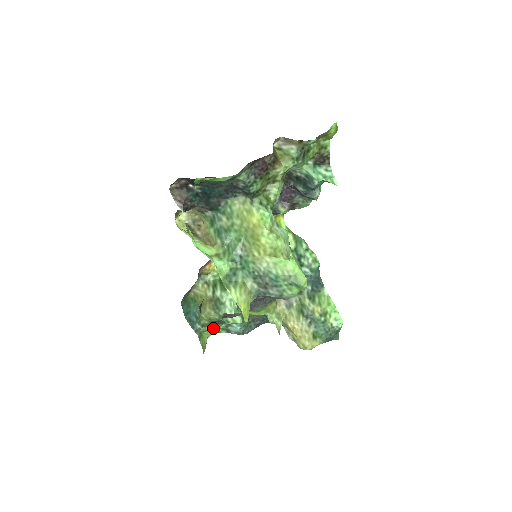
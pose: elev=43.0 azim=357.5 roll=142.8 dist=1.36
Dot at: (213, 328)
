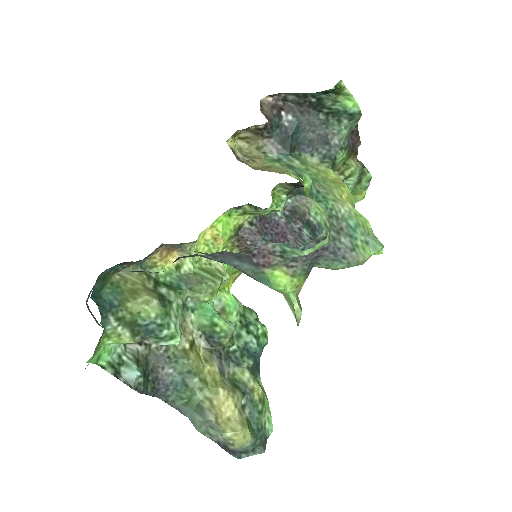
Dot at: (123, 338)
